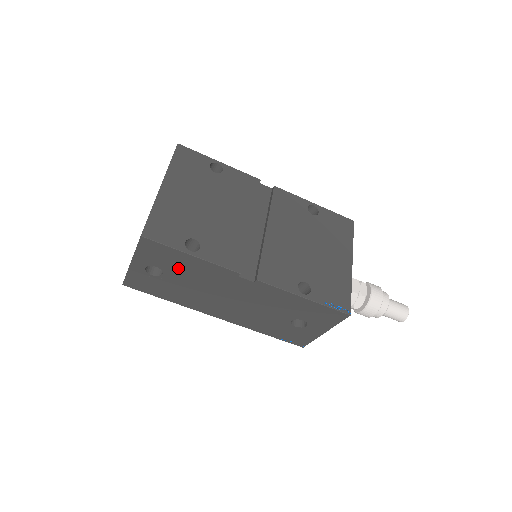
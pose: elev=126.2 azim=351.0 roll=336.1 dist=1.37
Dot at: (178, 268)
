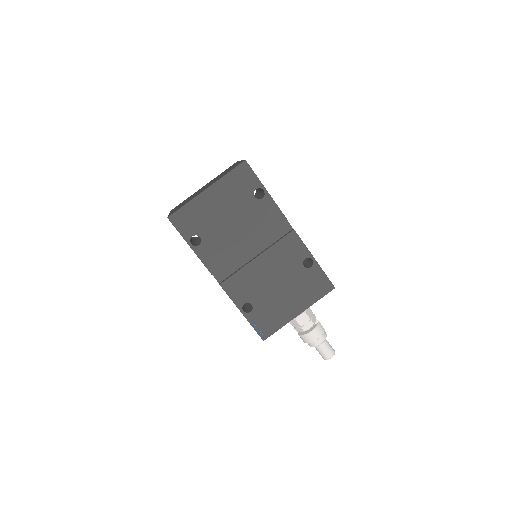
Dot at: occluded
